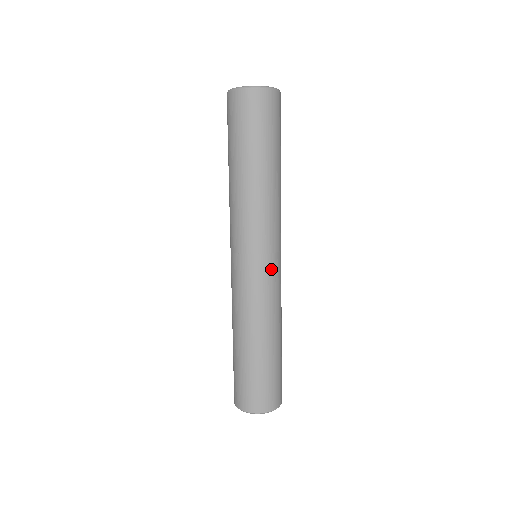
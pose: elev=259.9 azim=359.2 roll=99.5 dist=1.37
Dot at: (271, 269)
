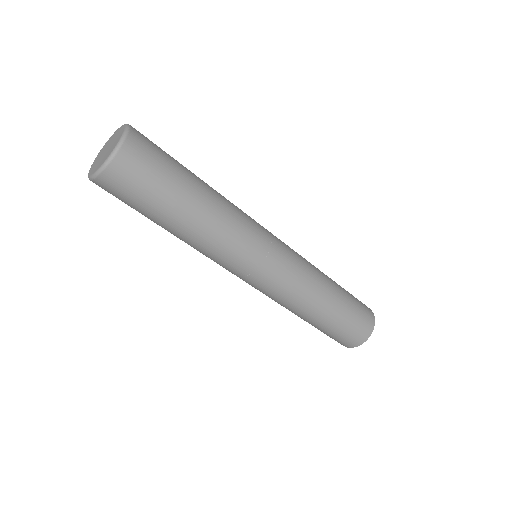
Dot at: (280, 260)
